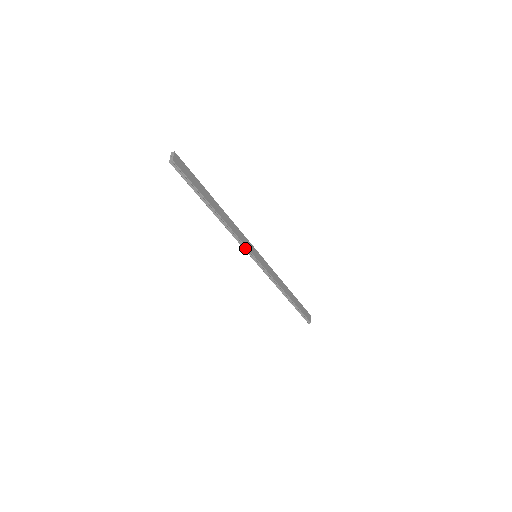
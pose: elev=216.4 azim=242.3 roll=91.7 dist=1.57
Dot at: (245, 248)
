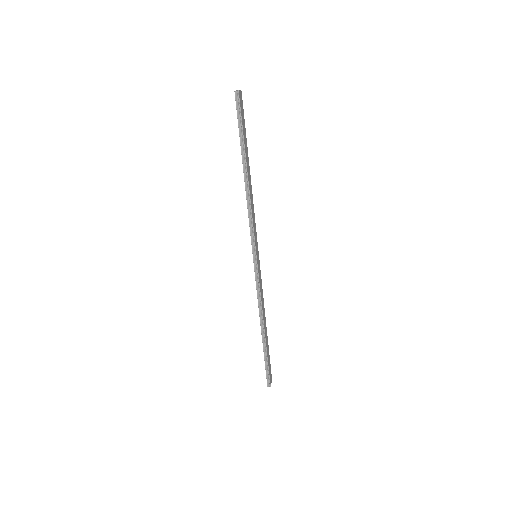
Dot at: (252, 236)
